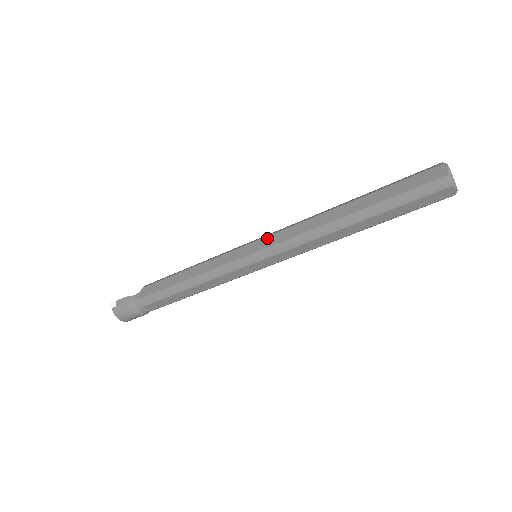
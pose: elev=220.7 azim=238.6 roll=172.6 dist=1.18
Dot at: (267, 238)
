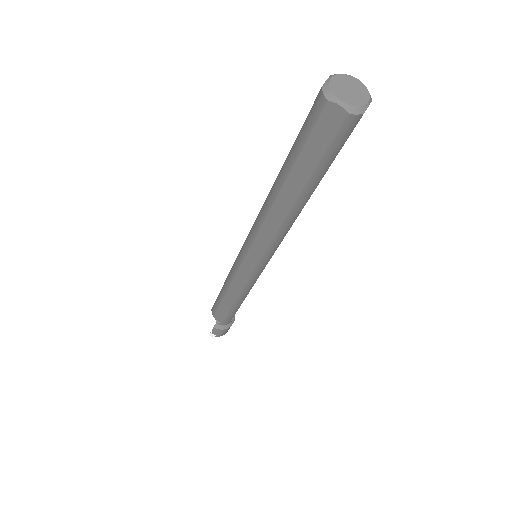
Dot at: (250, 253)
